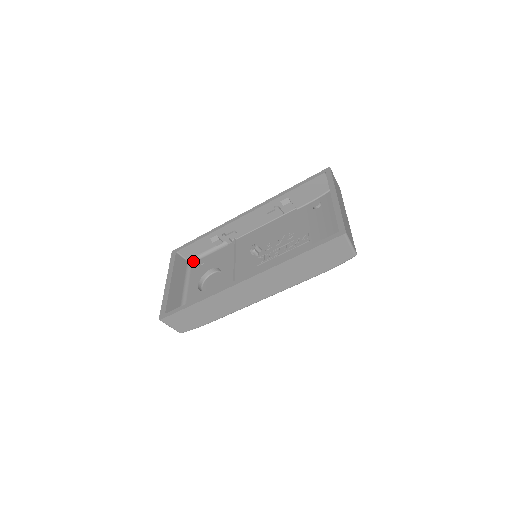
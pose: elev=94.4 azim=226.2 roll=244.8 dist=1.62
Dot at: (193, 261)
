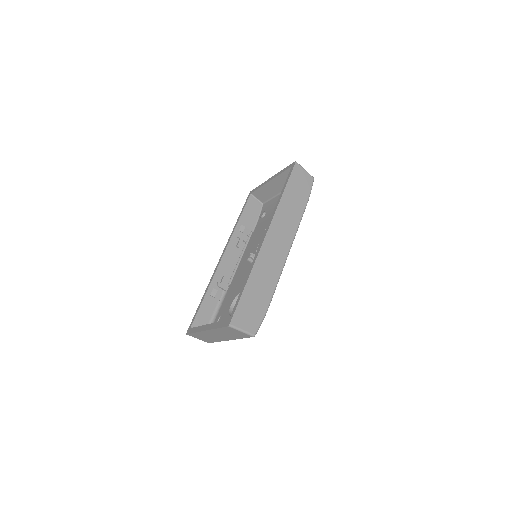
Dot at: occluded
